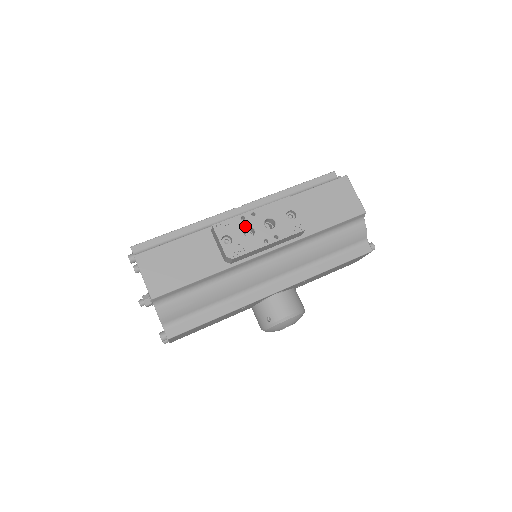
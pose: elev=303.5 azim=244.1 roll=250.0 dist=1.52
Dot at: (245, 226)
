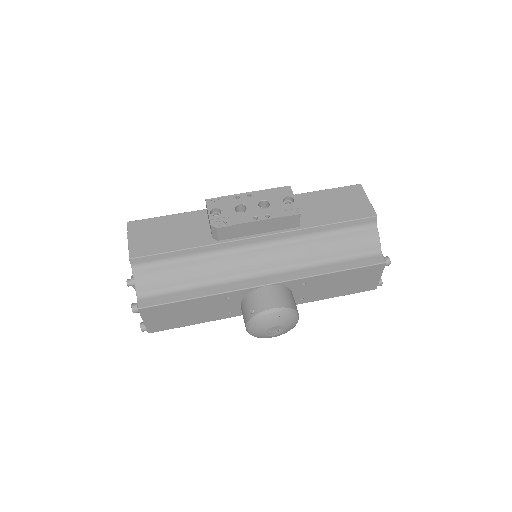
Dot at: (238, 203)
